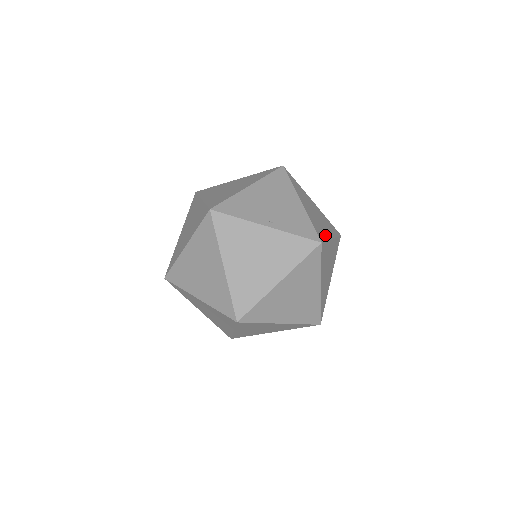
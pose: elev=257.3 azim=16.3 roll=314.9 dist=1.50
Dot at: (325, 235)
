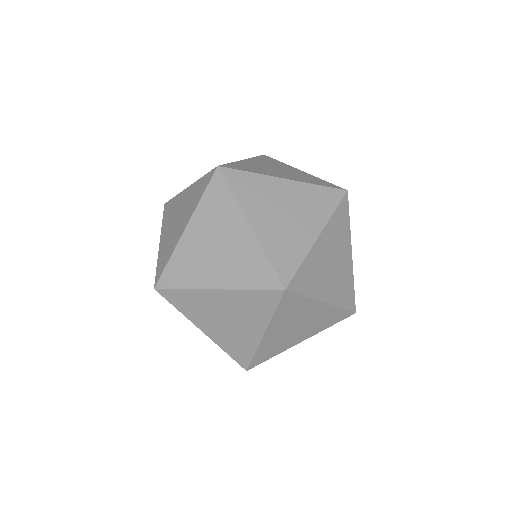
Dot at: (258, 172)
